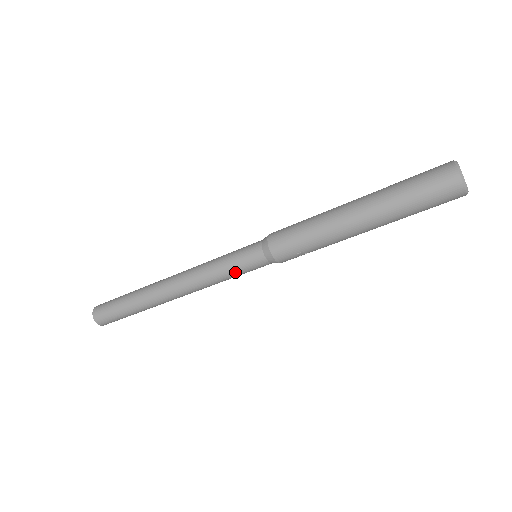
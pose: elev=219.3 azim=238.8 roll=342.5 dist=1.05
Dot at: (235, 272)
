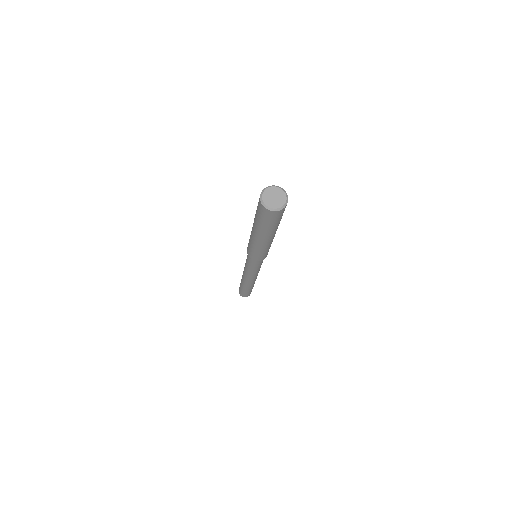
Dot at: (260, 266)
